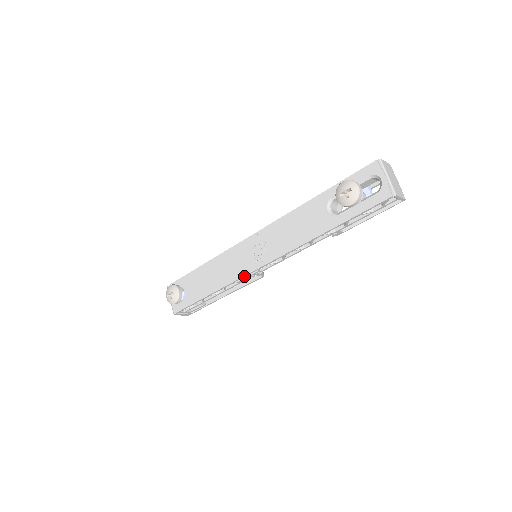
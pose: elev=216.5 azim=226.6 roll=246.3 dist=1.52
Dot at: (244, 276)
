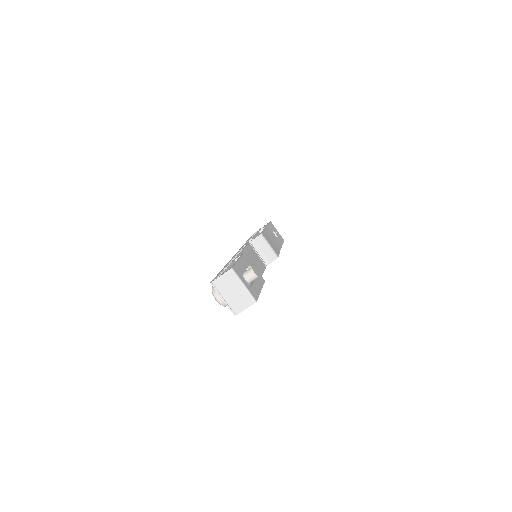
Dot at: occluded
